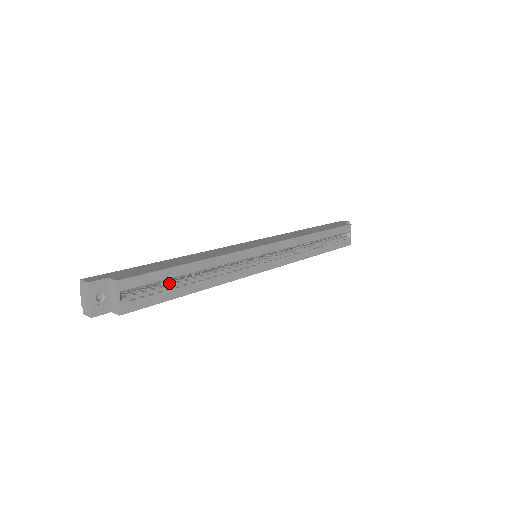
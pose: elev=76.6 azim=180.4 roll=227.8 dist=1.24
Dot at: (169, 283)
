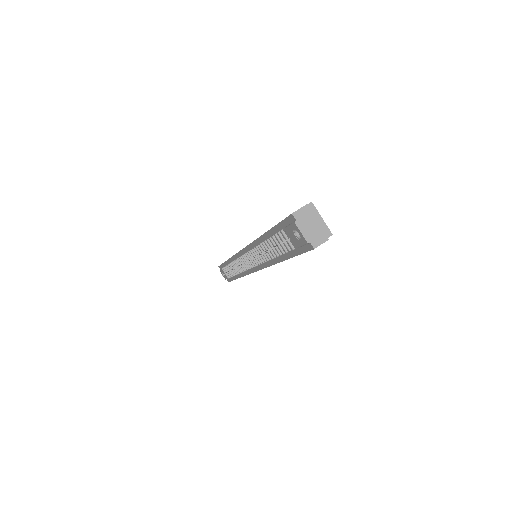
Dot at: occluded
